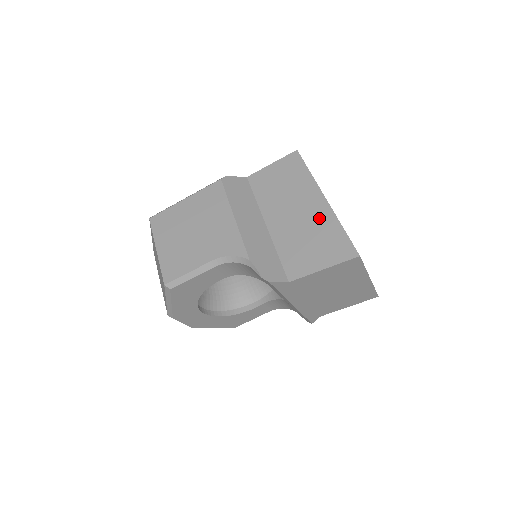
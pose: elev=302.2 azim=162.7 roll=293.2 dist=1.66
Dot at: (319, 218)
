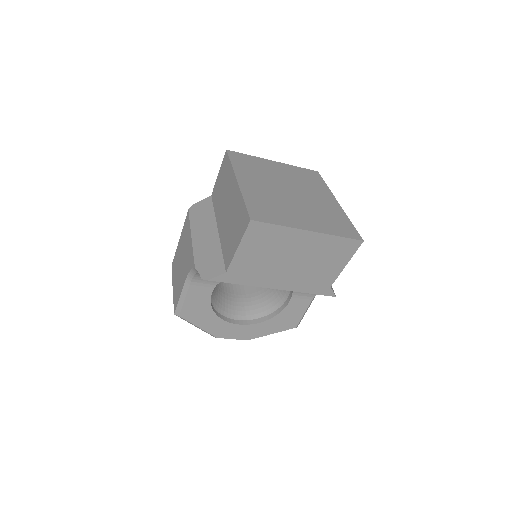
Dot at: (235, 202)
